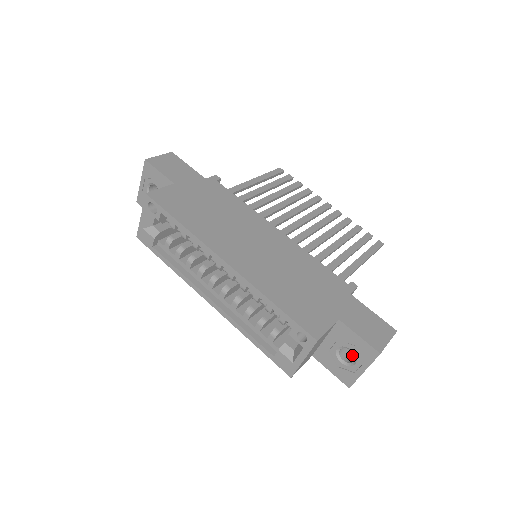
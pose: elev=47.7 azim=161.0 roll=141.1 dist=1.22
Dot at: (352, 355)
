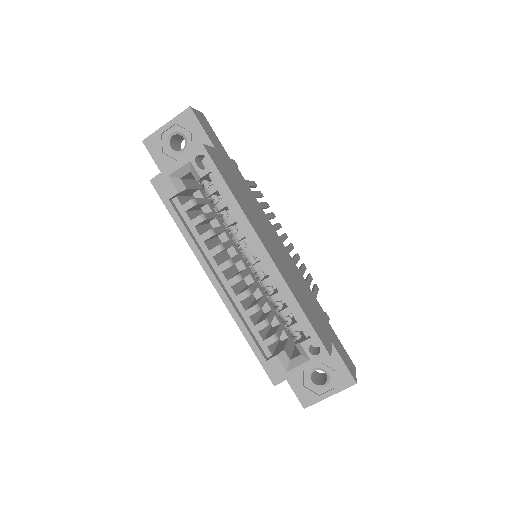
Dot at: (316, 379)
